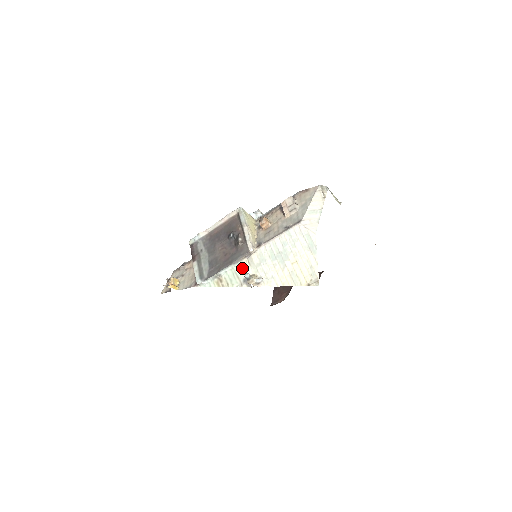
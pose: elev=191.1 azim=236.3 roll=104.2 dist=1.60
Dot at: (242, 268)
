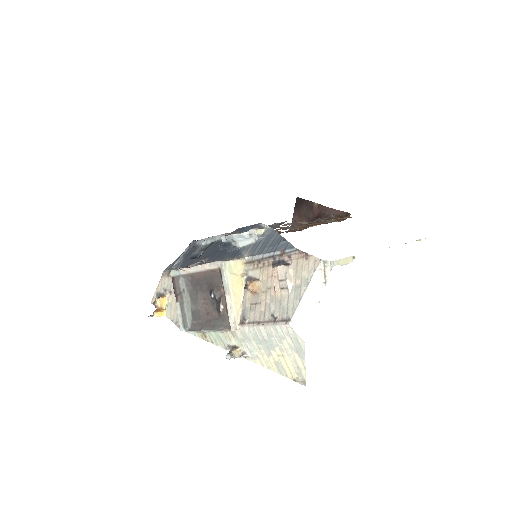
Dot at: (225, 336)
